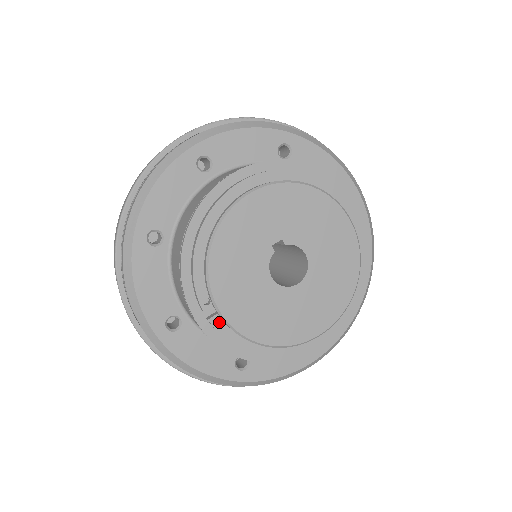
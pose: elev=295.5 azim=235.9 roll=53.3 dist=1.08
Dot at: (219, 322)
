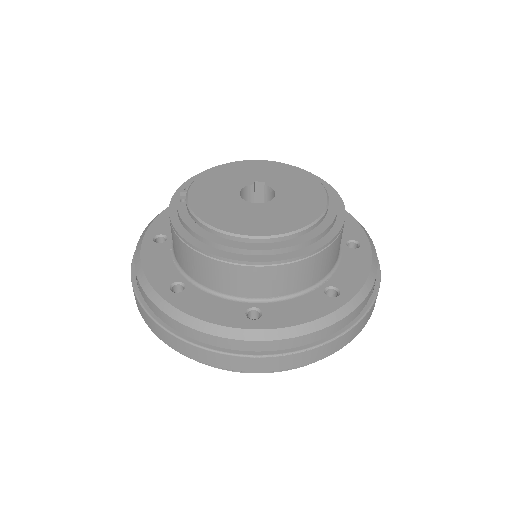
Dot at: occluded
